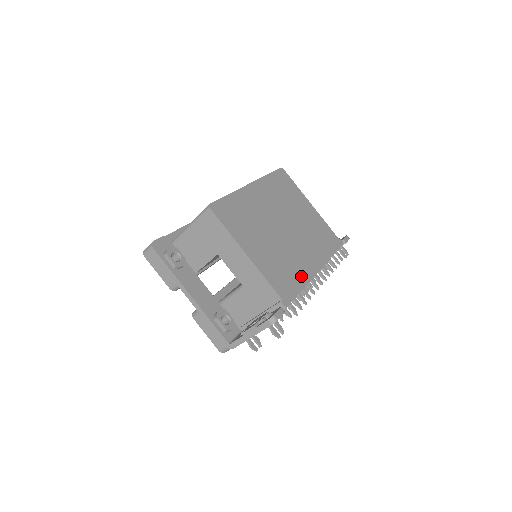
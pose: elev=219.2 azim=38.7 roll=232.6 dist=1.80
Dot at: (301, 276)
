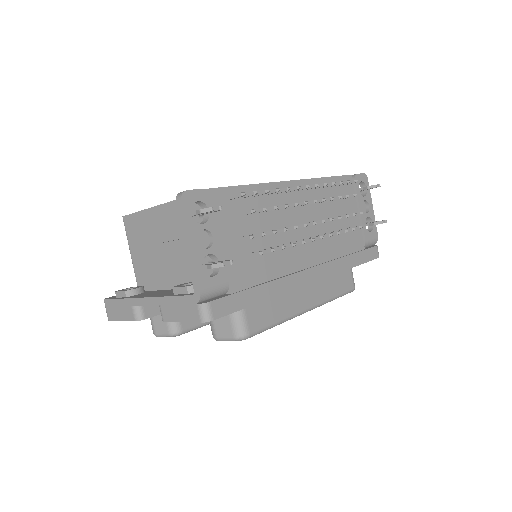
Dot at: occluded
